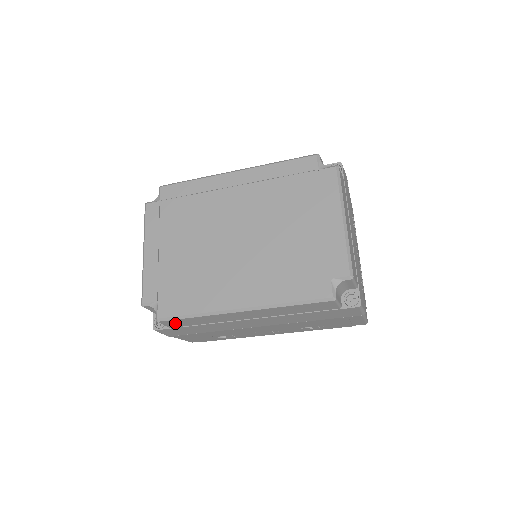
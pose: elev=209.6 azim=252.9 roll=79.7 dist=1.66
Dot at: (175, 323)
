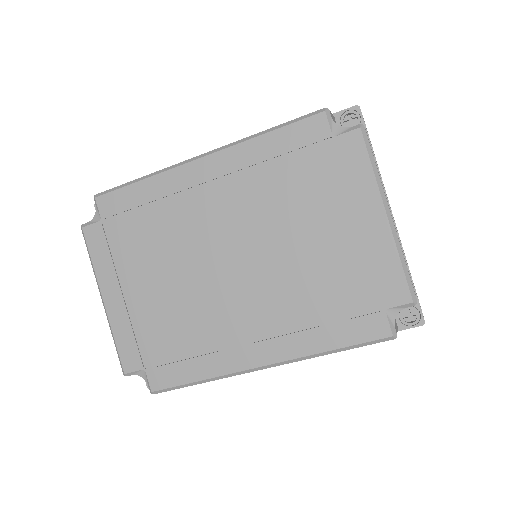
Dot at: occluded
